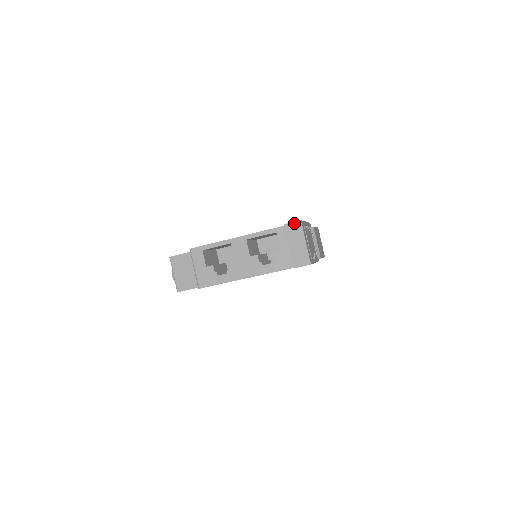
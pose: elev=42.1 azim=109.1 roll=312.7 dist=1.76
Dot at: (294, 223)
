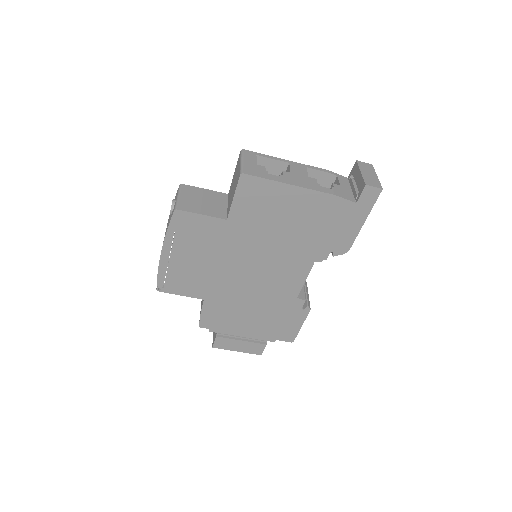
Dot at: (366, 163)
